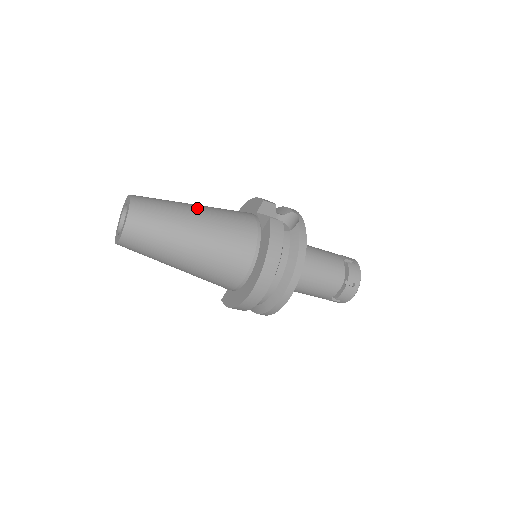
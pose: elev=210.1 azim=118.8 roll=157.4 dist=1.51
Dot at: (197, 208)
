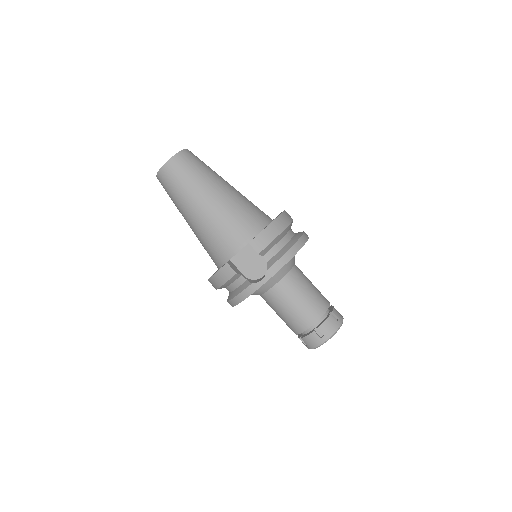
Dot at: occluded
